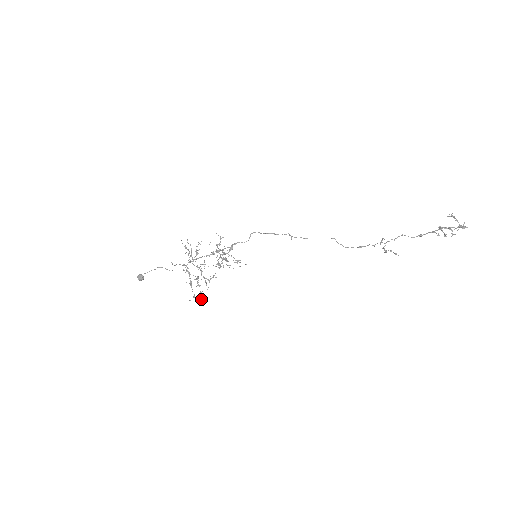
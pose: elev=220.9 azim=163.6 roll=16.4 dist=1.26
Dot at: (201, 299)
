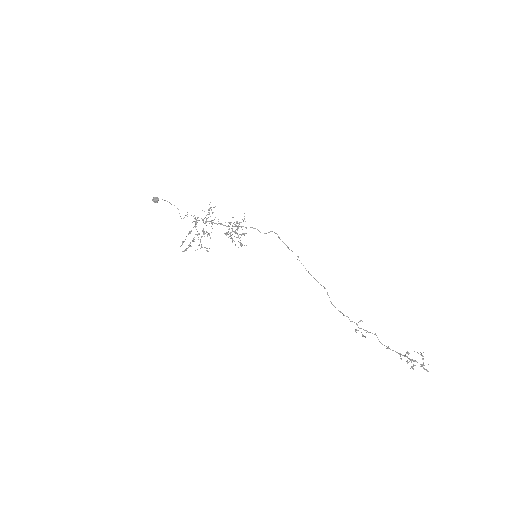
Dot at: (186, 250)
